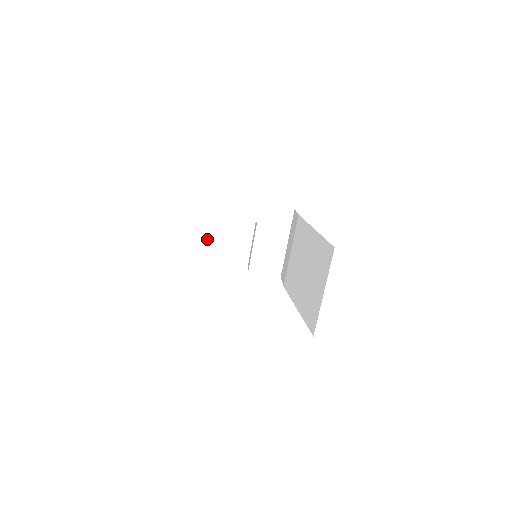
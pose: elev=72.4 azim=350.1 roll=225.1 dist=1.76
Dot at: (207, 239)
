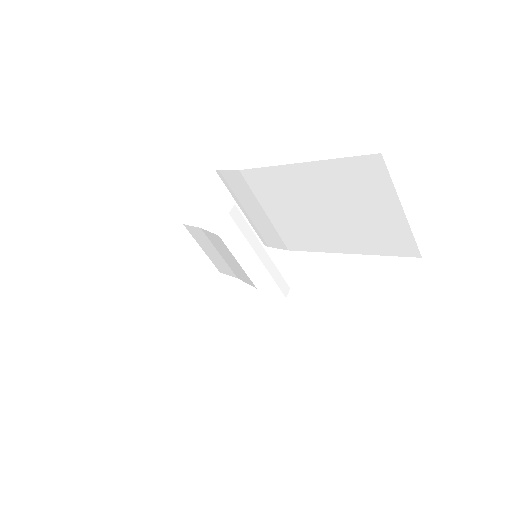
Dot at: (164, 300)
